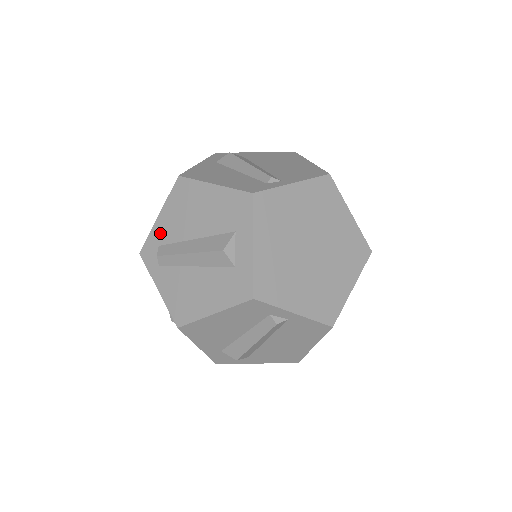
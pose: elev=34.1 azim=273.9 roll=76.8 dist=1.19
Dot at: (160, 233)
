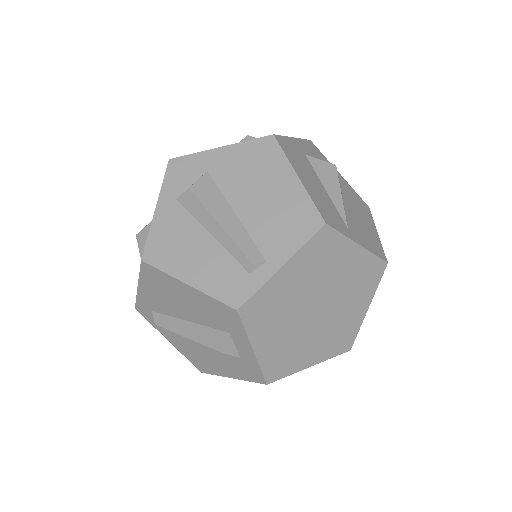
Dot at: (148, 302)
